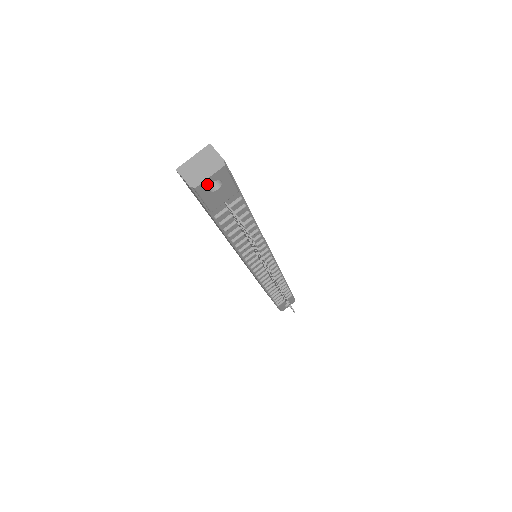
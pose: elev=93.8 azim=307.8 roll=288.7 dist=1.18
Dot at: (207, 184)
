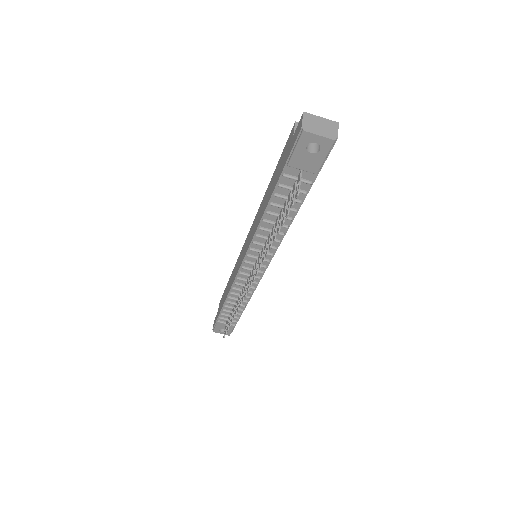
Dot at: (312, 139)
